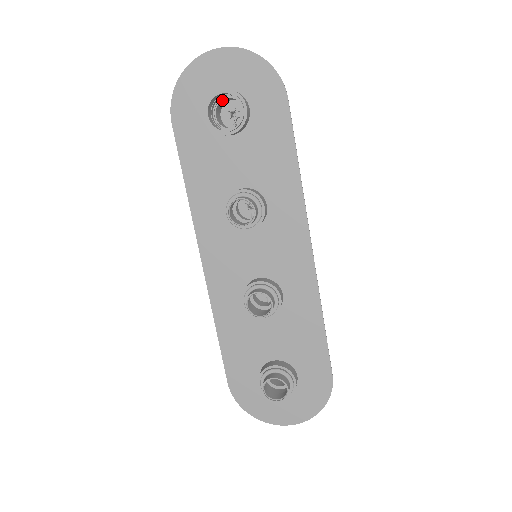
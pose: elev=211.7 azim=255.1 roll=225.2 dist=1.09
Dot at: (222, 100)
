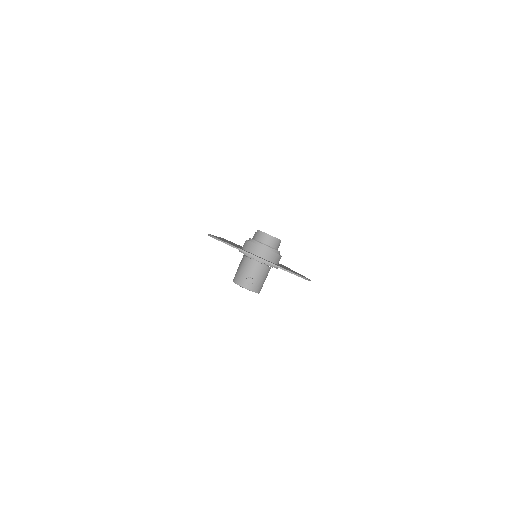
Dot at: occluded
